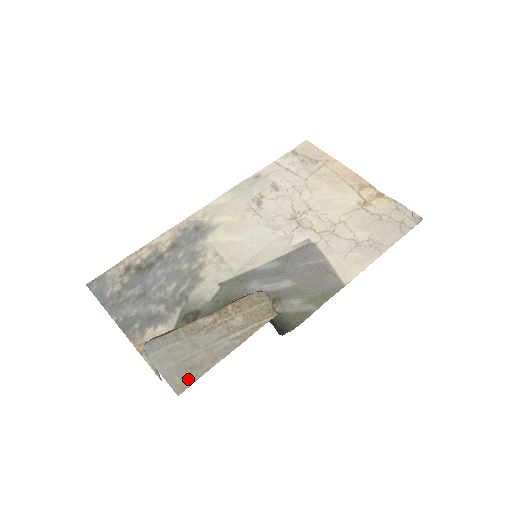
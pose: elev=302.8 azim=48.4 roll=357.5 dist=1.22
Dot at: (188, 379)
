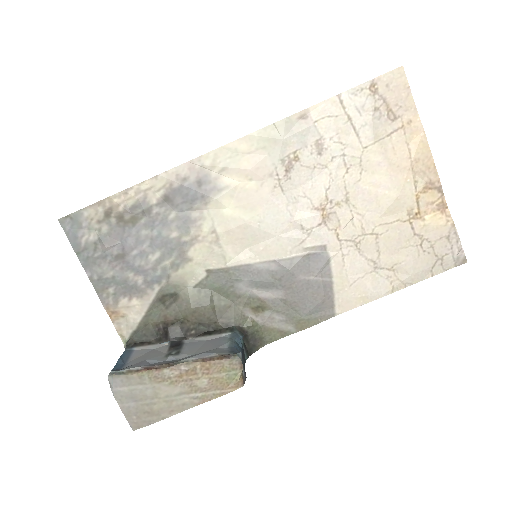
Dot at: (144, 421)
